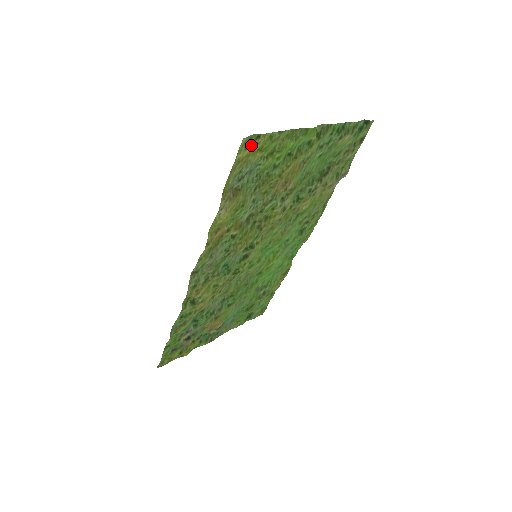
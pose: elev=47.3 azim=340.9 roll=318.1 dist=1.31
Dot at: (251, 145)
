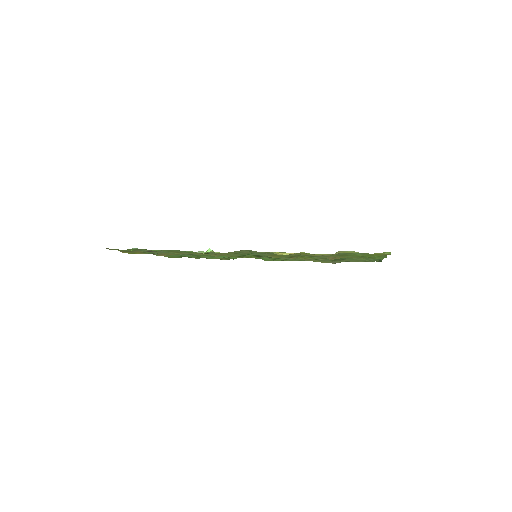
Dot at: occluded
